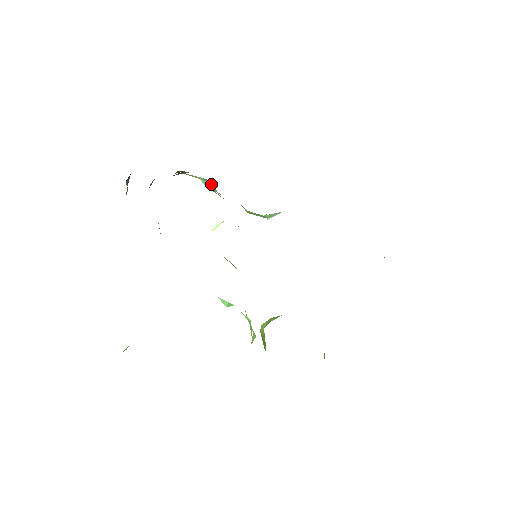
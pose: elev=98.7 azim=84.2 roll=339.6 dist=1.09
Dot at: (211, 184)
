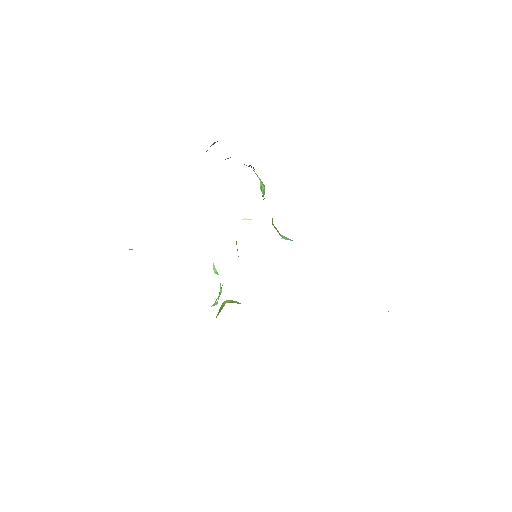
Dot at: (264, 189)
